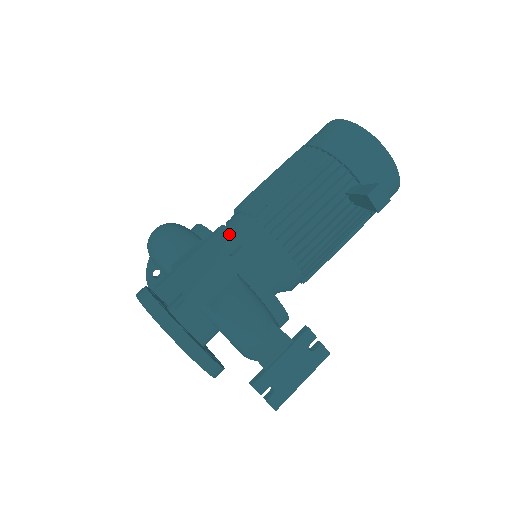
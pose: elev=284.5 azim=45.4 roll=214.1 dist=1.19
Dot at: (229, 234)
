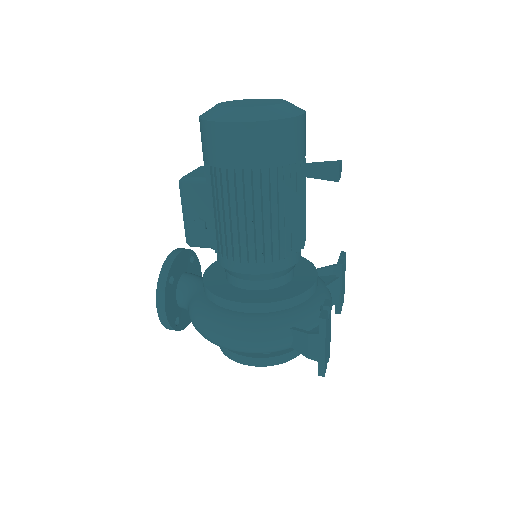
Dot at: (327, 316)
